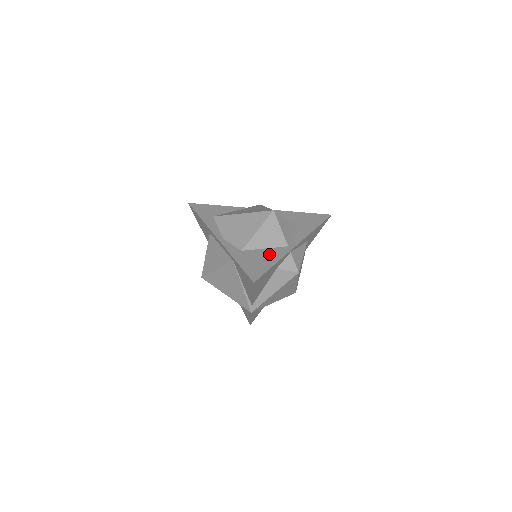
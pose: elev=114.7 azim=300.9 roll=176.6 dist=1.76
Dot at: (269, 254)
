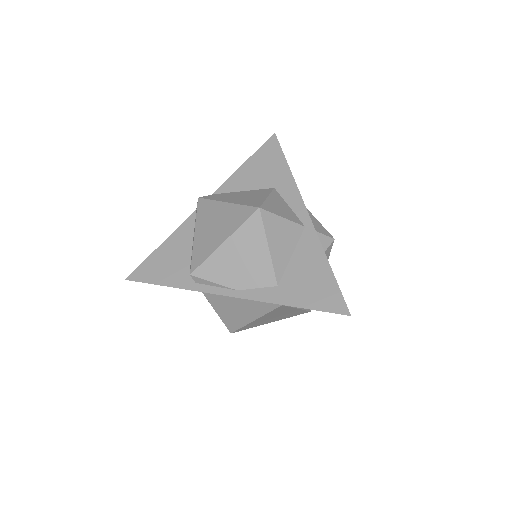
Dot at: (306, 259)
